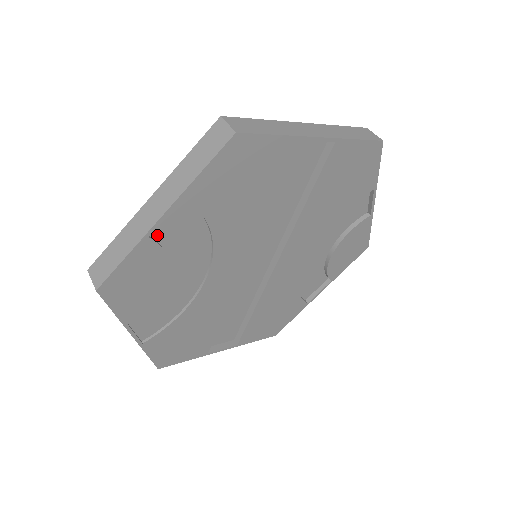
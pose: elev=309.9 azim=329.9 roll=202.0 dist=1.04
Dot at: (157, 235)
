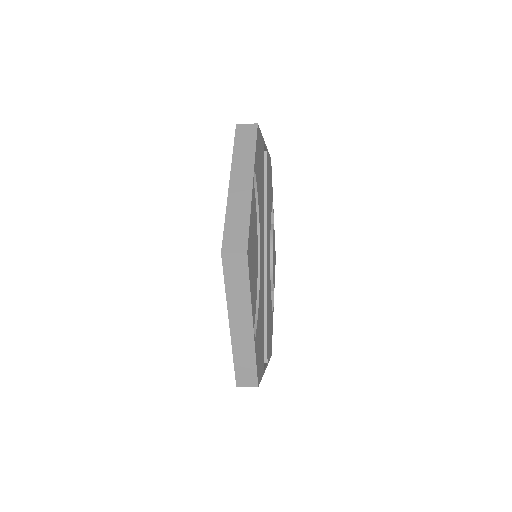
Dot at: occluded
